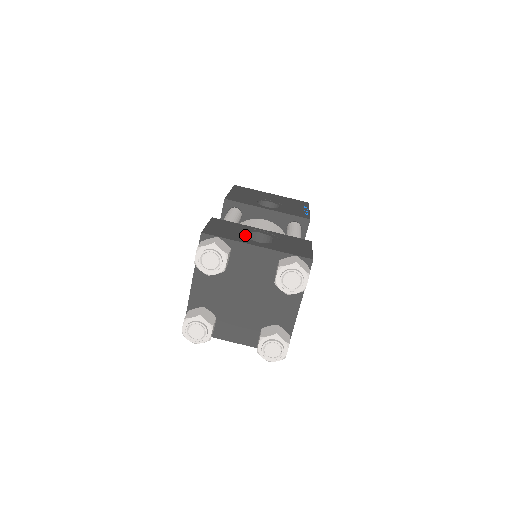
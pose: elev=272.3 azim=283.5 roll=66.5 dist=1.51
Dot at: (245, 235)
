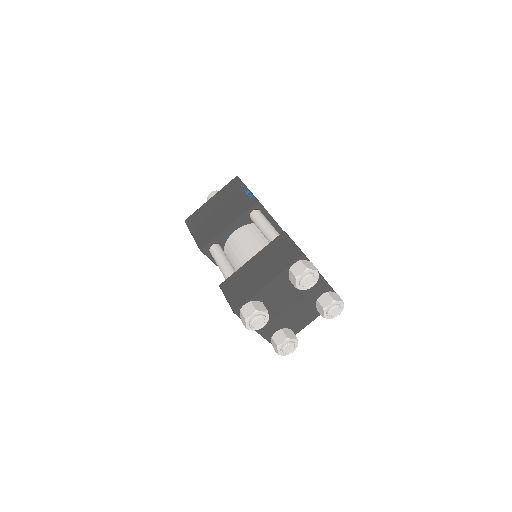
Dot at: occluded
